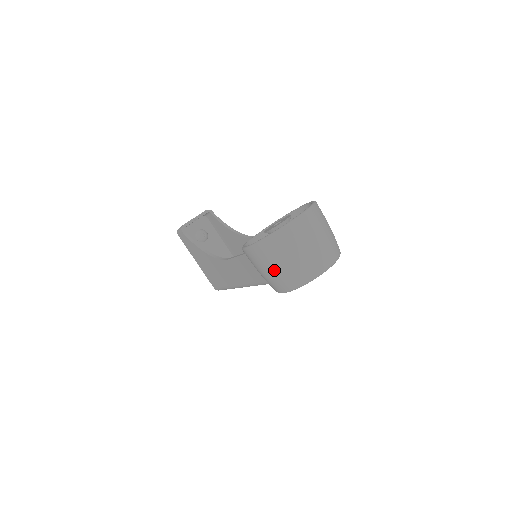
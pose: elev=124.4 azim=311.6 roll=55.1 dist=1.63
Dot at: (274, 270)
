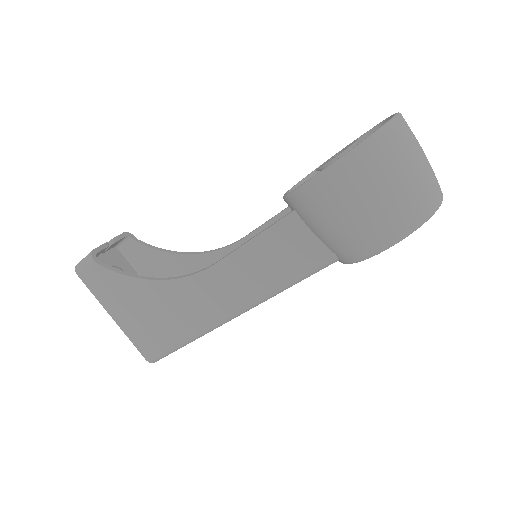
Dot at: (381, 198)
